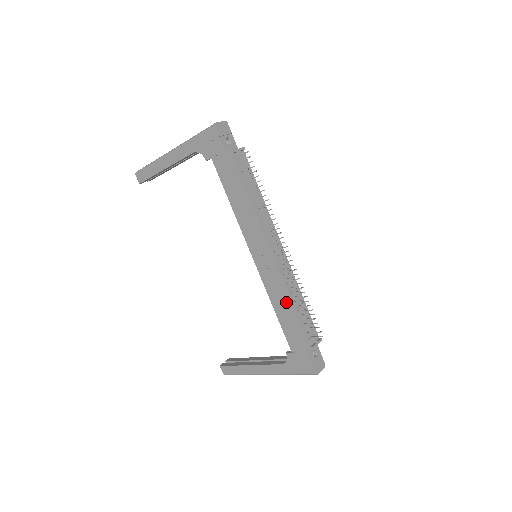
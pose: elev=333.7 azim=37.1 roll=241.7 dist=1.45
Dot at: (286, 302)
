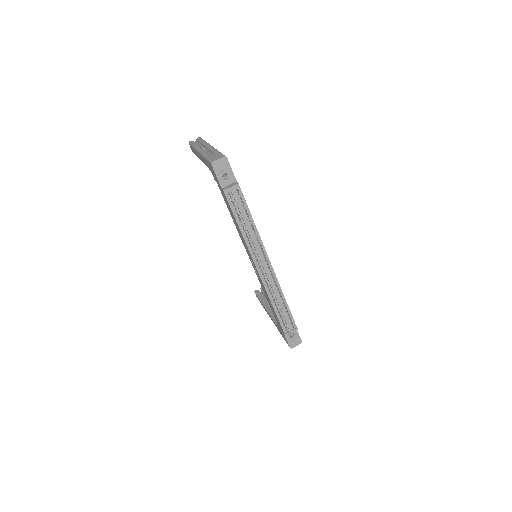
Dot at: (269, 300)
